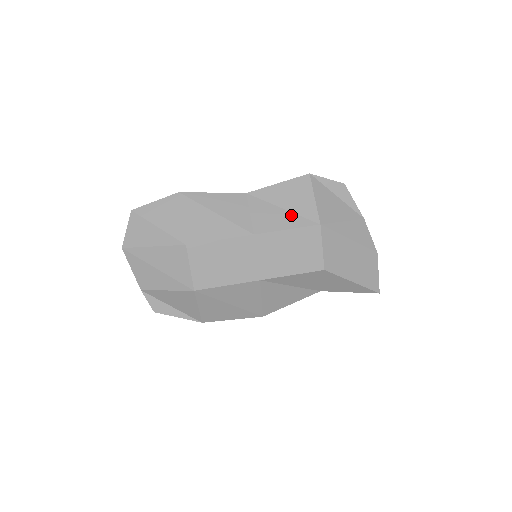
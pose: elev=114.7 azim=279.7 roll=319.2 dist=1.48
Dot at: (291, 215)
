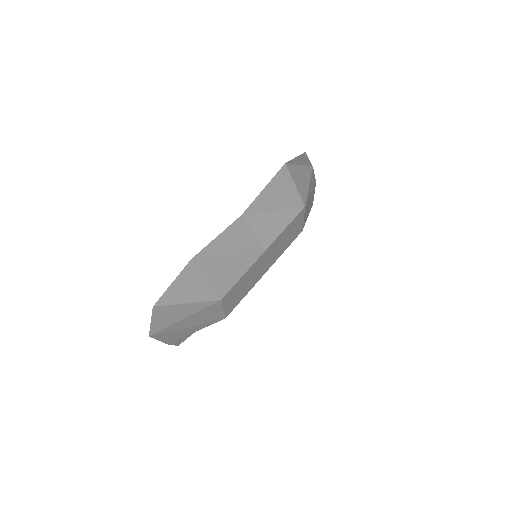
Dot at: (283, 213)
